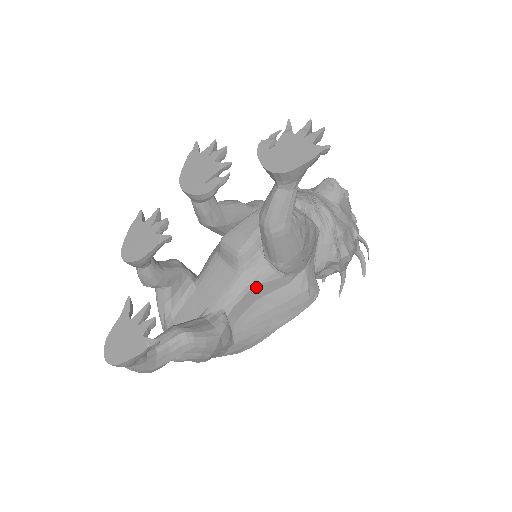
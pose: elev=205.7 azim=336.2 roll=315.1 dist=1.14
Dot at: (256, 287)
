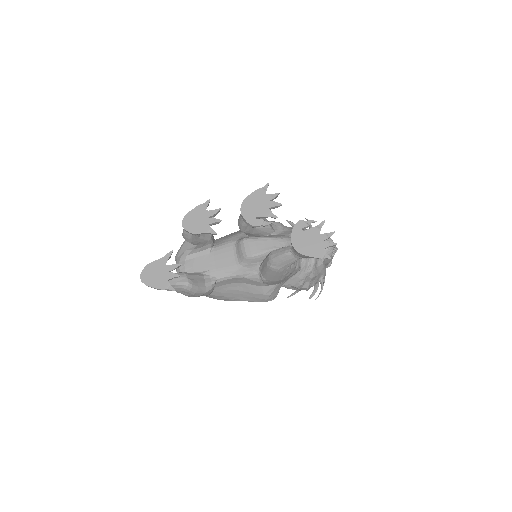
Dot at: (243, 278)
